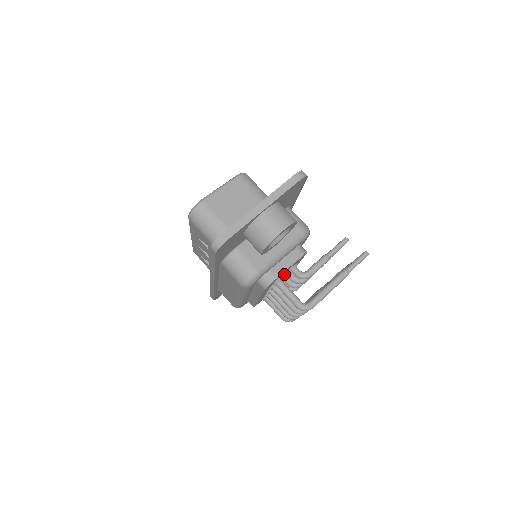
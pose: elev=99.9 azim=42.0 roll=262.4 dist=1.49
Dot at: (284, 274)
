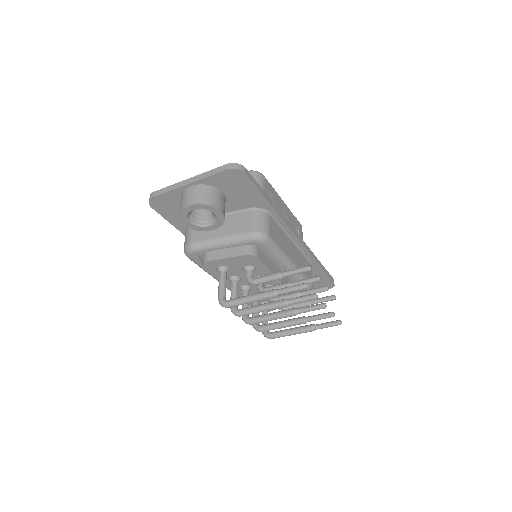
Dot at: (244, 273)
